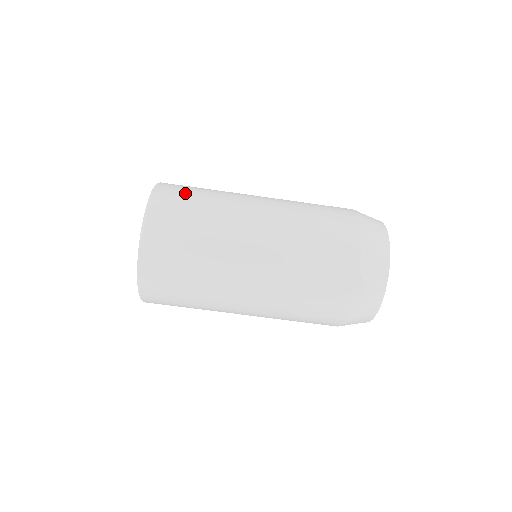
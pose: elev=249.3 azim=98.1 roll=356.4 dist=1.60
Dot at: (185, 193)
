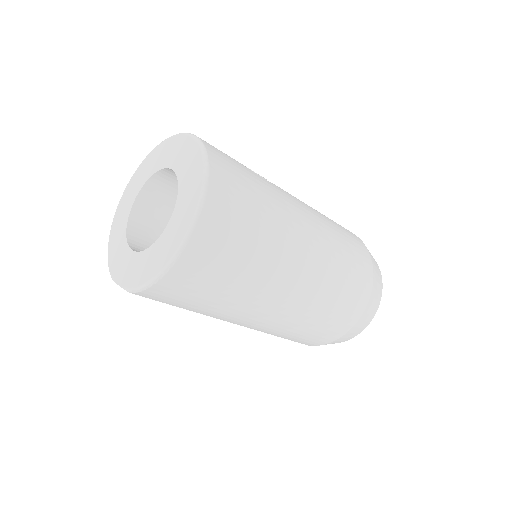
Dot at: (217, 268)
